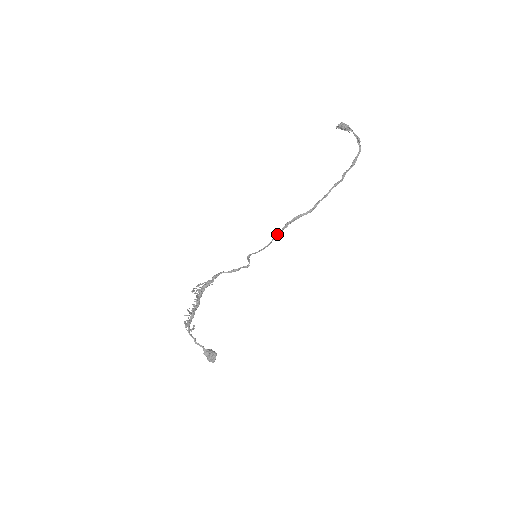
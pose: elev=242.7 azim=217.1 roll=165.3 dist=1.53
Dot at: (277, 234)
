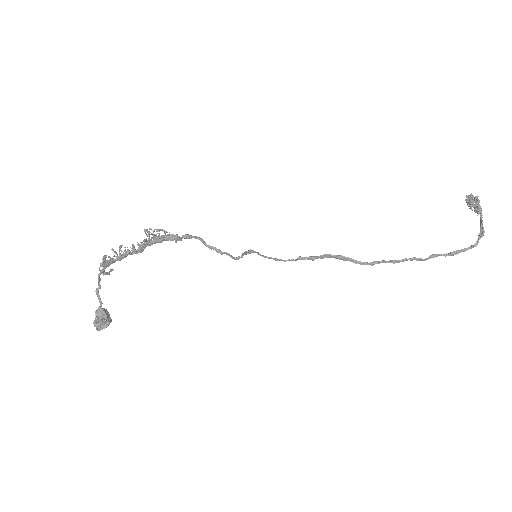
Dot at: (307, 257)
